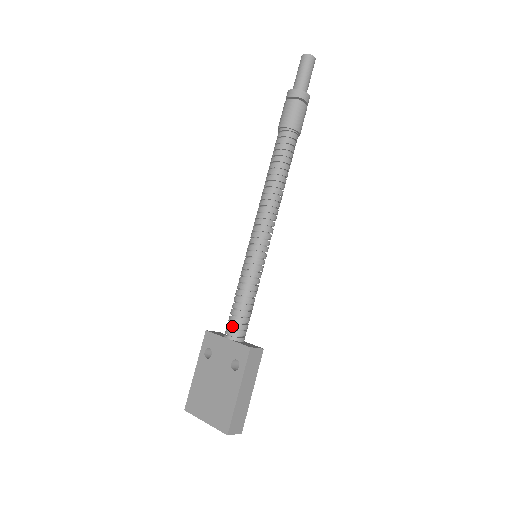
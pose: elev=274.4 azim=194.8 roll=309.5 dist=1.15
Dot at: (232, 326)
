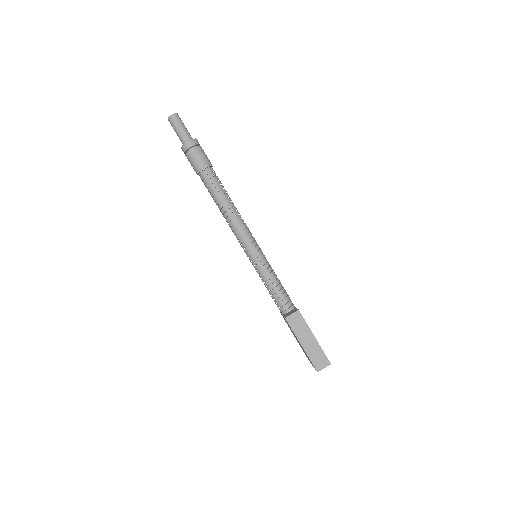
Dot at: occluded
